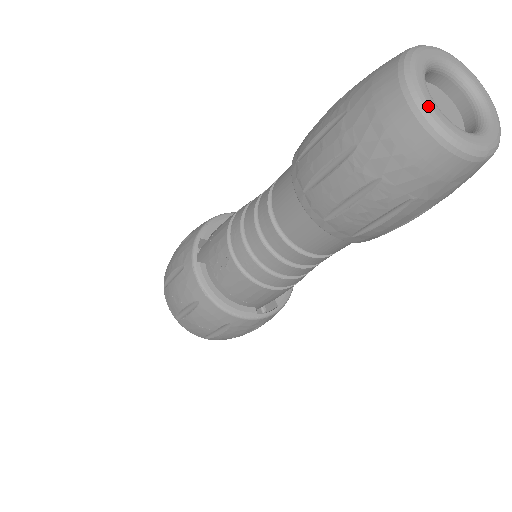
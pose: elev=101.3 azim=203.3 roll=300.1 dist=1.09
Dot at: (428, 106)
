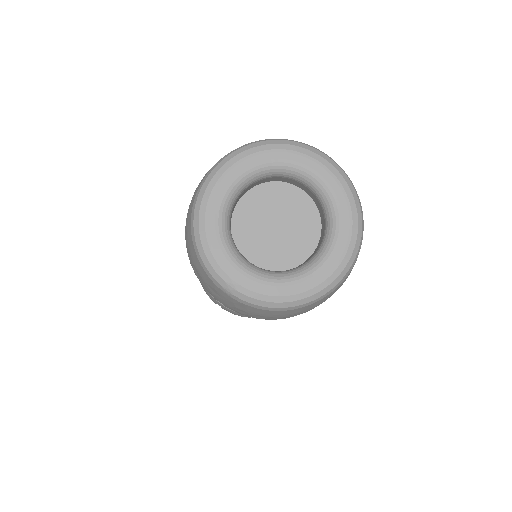
Dot at: (212, 186)
